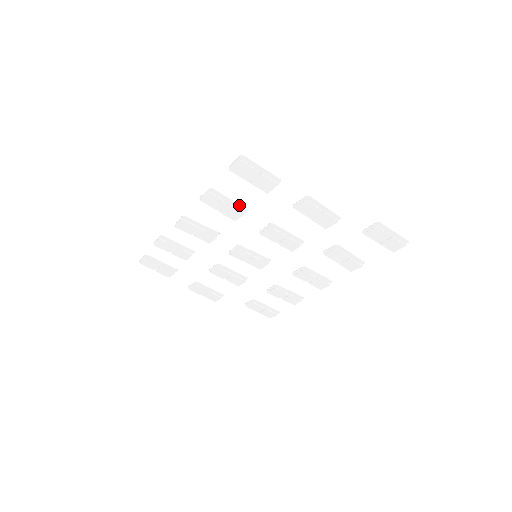
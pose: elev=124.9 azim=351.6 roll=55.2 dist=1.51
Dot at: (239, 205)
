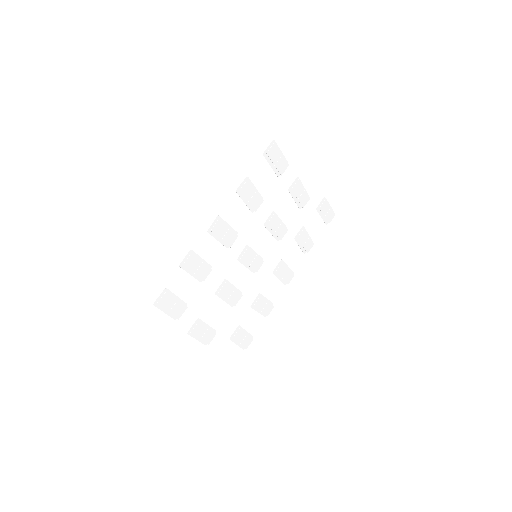
Dot at: (259, 194)
